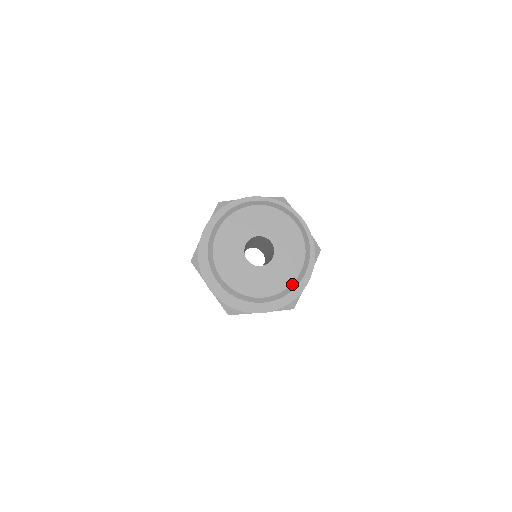
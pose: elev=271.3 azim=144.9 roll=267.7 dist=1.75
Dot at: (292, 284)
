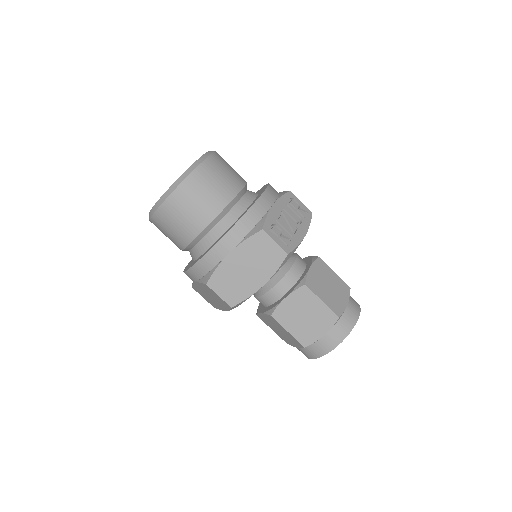
Dot at: (160, 199)
